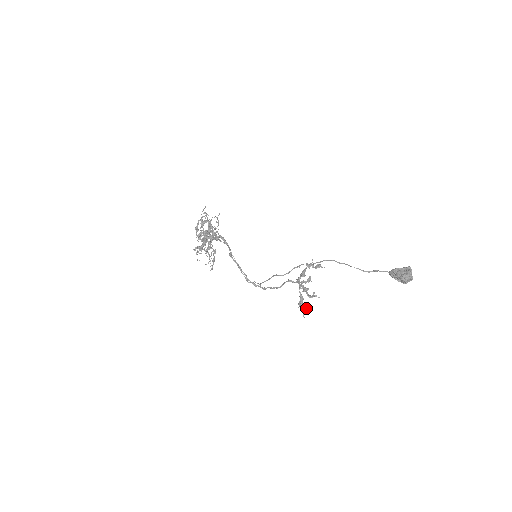
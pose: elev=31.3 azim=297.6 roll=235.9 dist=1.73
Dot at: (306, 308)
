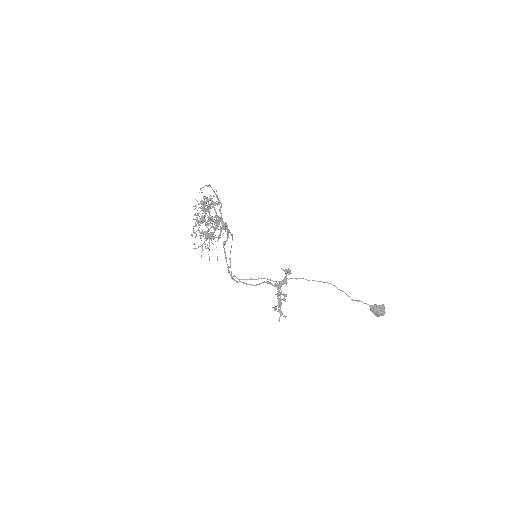
Dot at: occluded
